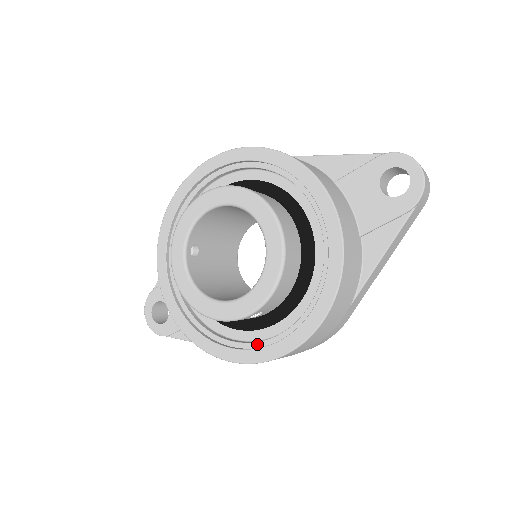
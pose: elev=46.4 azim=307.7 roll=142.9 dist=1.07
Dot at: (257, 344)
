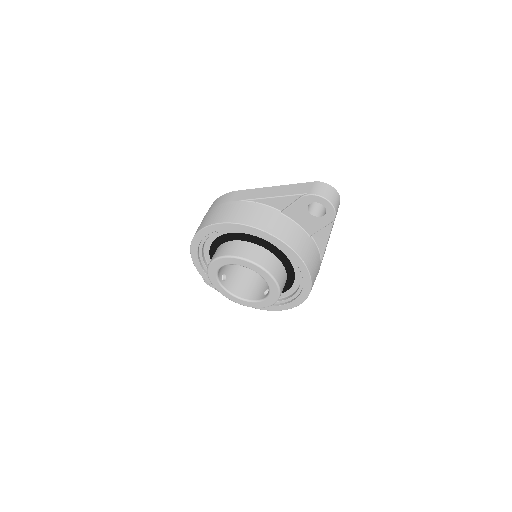
Dot at: (282, 302)
